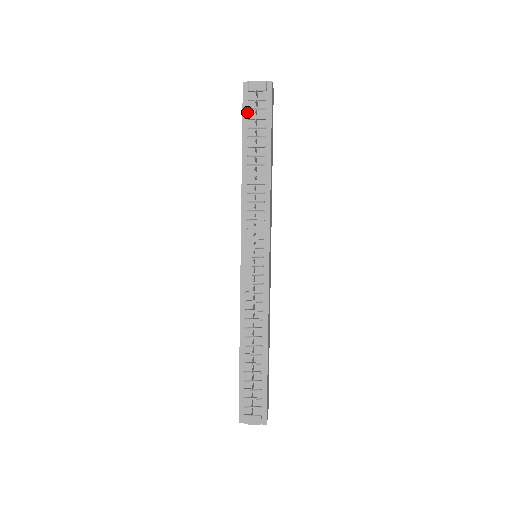
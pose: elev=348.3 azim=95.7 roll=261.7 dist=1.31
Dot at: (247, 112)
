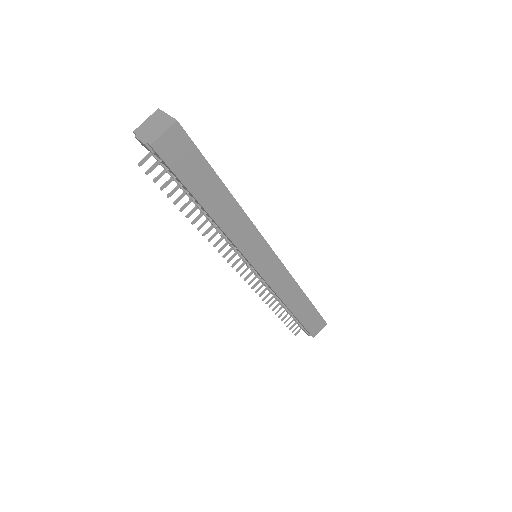
Dot at: occluded
